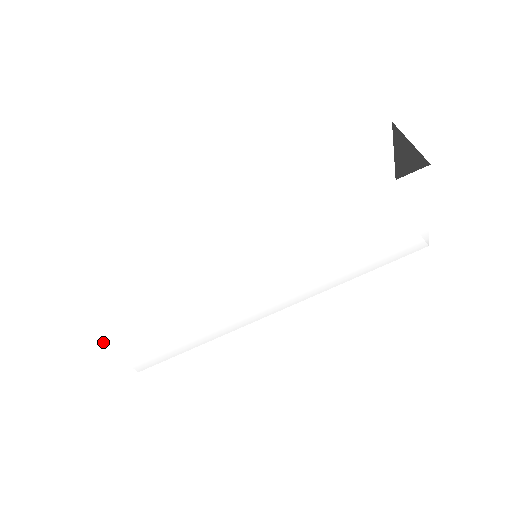
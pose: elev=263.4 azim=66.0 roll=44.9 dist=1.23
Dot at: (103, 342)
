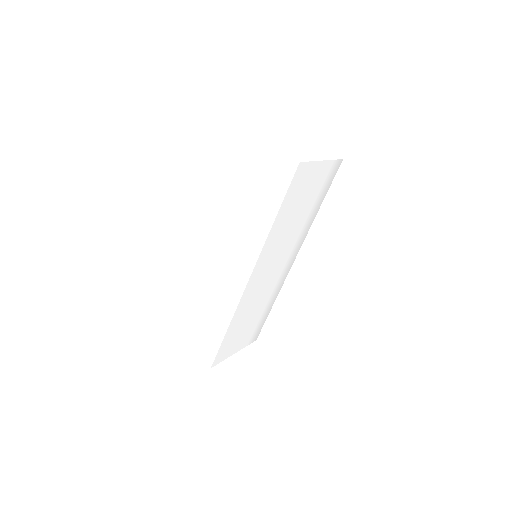
Dot at: (229, 355)
